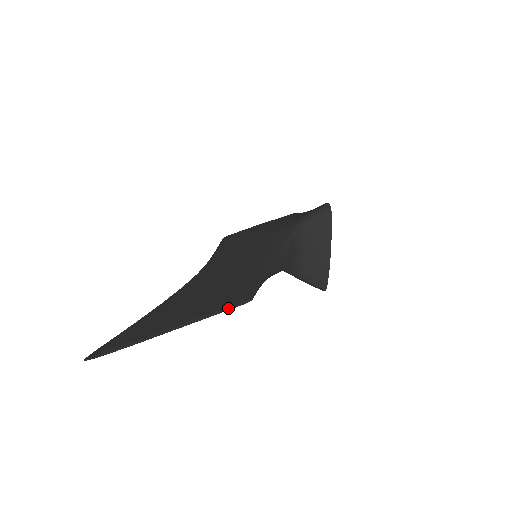
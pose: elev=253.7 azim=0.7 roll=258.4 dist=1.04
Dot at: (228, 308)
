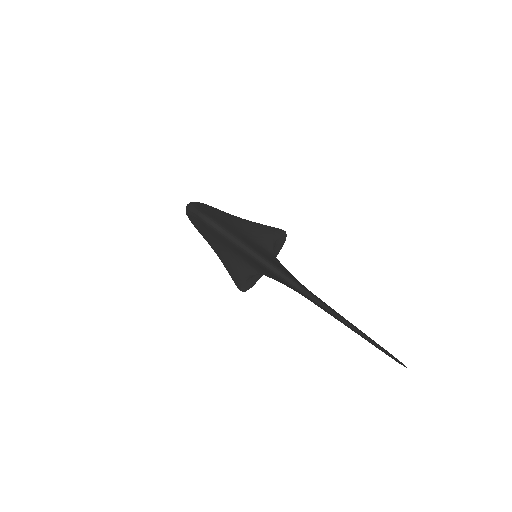
Dot at: occluded
